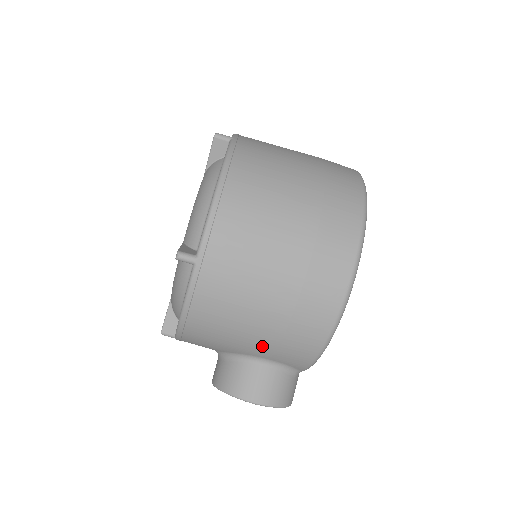
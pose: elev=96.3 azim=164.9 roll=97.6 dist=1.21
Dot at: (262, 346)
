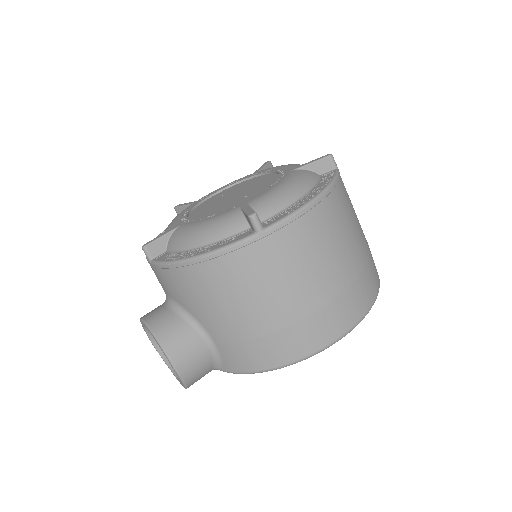
Dot at: (228, 331)
